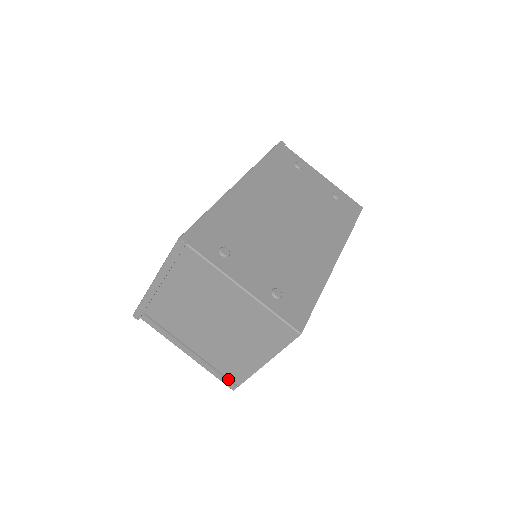
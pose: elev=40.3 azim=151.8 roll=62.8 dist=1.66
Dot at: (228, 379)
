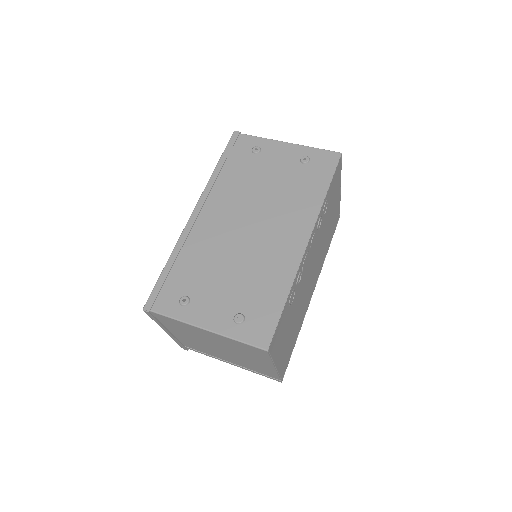
Dot at: (270, 376)
